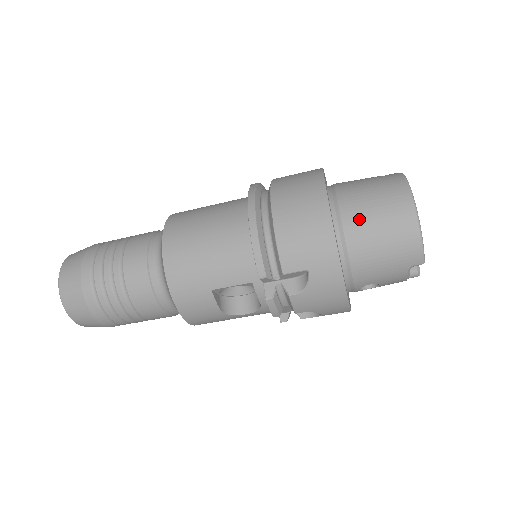
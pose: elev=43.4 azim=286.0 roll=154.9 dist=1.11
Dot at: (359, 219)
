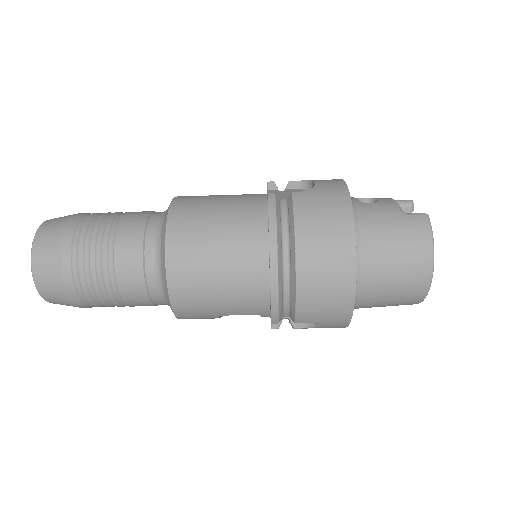
Dot at: (378, 281)
